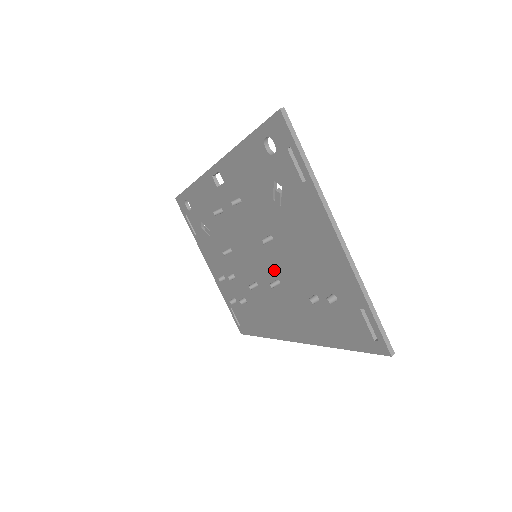
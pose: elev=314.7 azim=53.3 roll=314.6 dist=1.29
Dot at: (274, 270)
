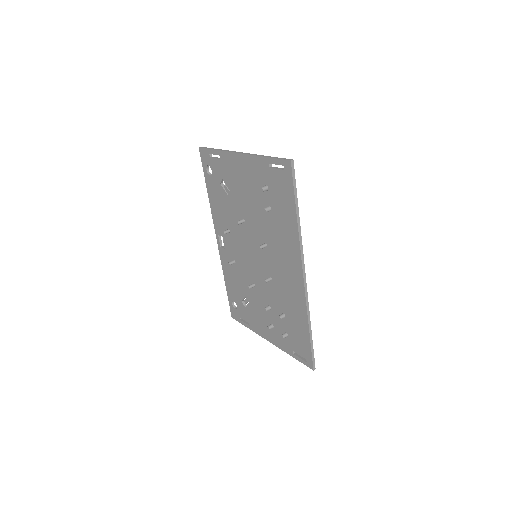
Dot at: (260, 241)
